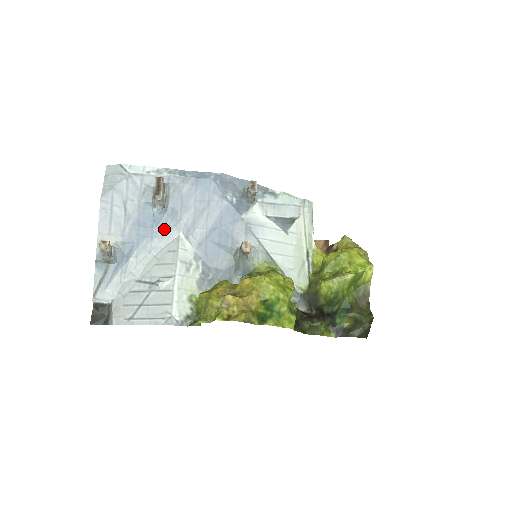
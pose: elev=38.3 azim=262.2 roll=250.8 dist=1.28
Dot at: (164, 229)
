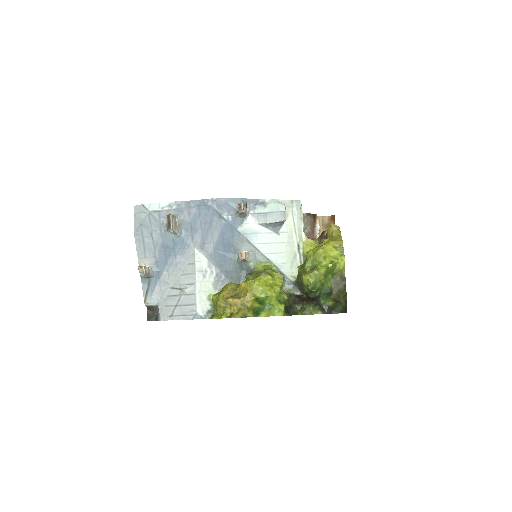
Dot at: (183, 248)
